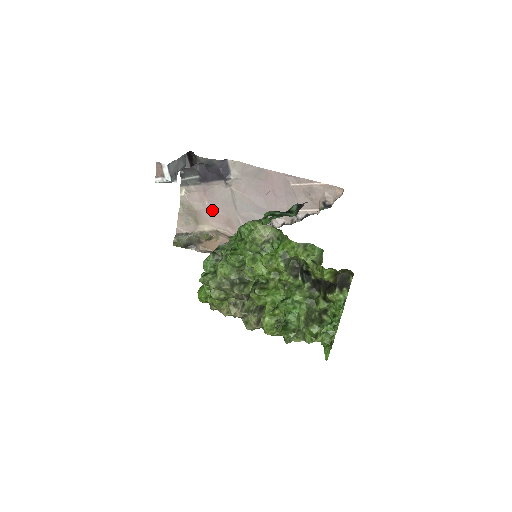
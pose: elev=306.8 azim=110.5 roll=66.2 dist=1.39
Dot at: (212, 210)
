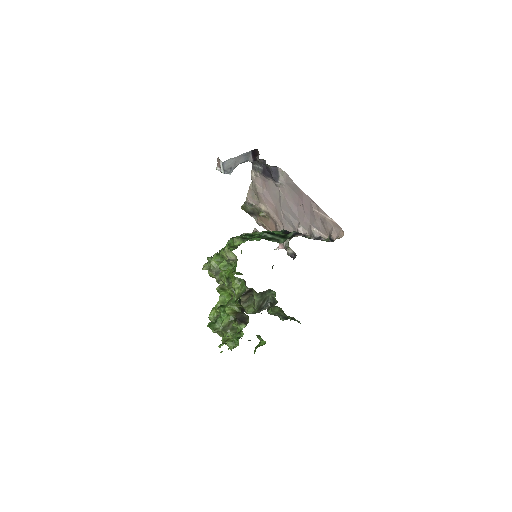
Dot at: (267, 197)
